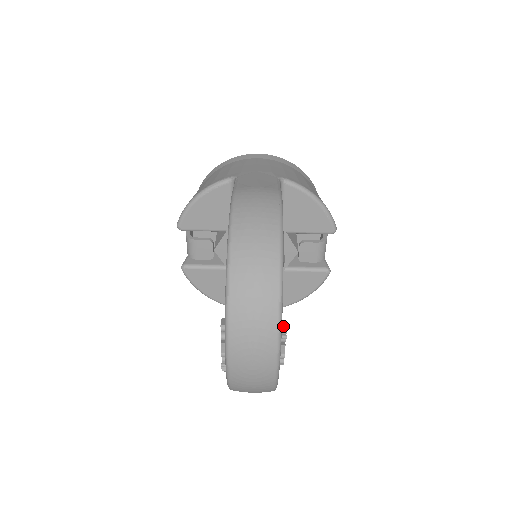
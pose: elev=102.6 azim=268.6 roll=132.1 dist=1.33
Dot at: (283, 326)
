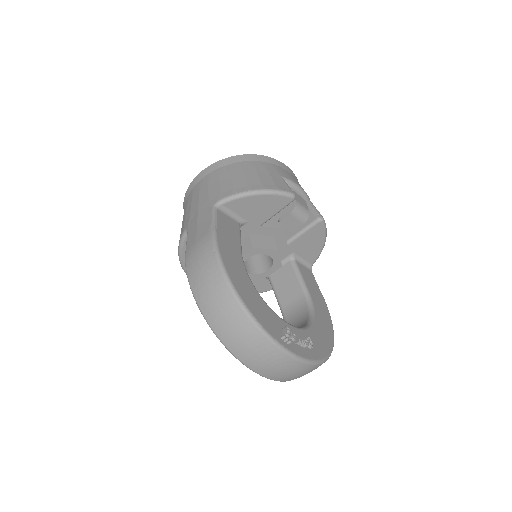
Dot at: (282, 338)
